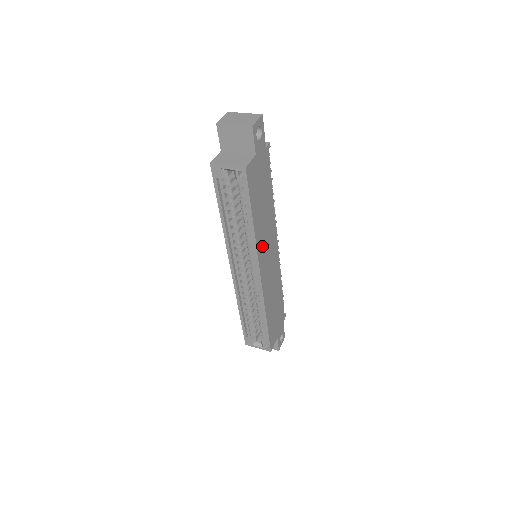
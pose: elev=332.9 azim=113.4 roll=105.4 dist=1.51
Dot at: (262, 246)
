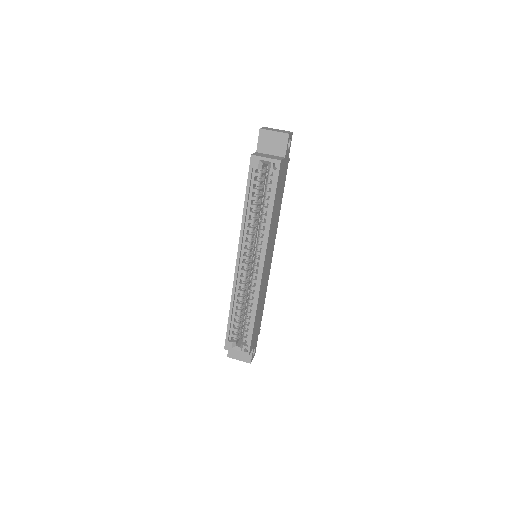
Dot at: (270, 240)
